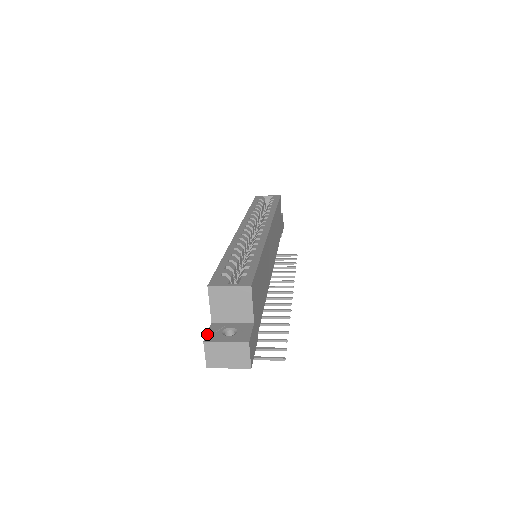
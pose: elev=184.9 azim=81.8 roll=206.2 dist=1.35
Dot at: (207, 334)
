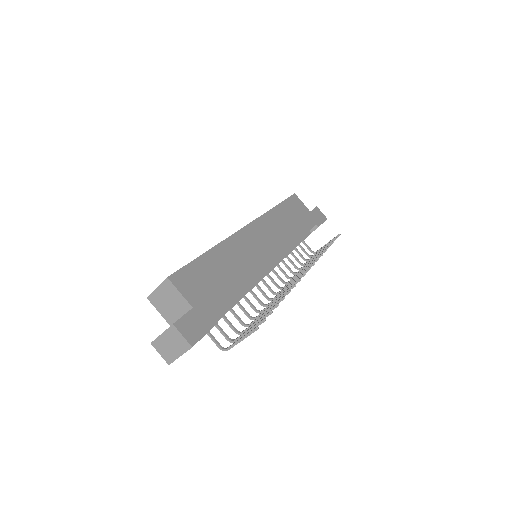
Dot at: occluded
